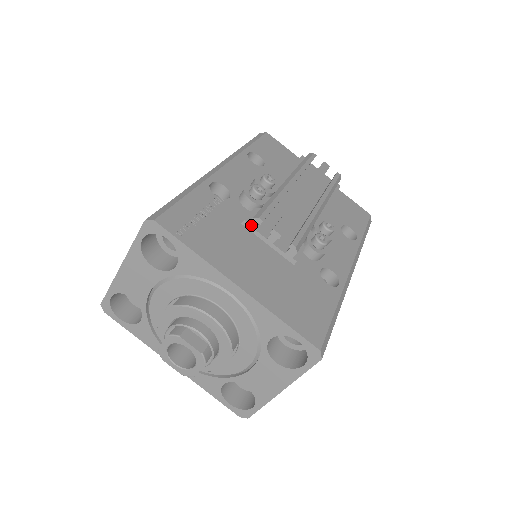
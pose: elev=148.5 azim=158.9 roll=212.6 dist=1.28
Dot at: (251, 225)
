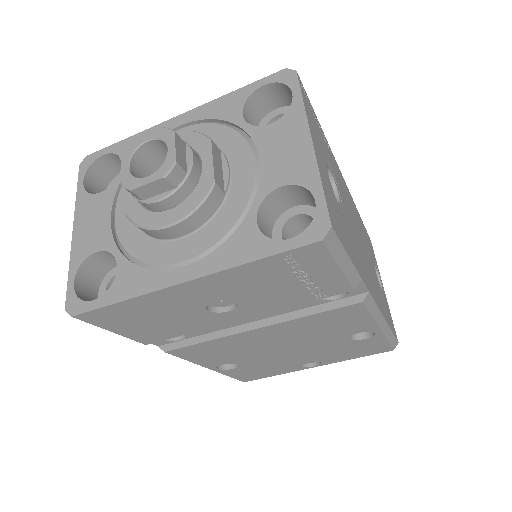
Dot at: occluded
